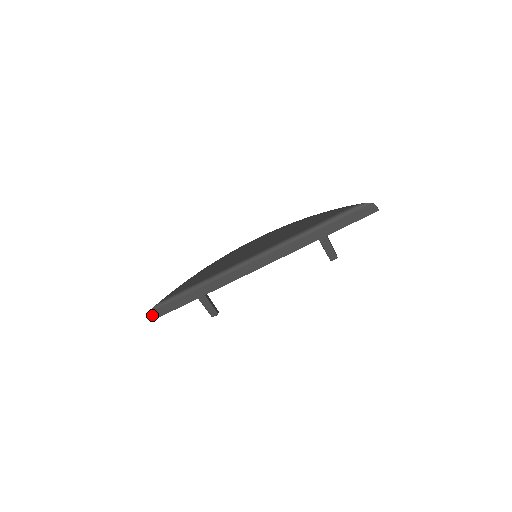
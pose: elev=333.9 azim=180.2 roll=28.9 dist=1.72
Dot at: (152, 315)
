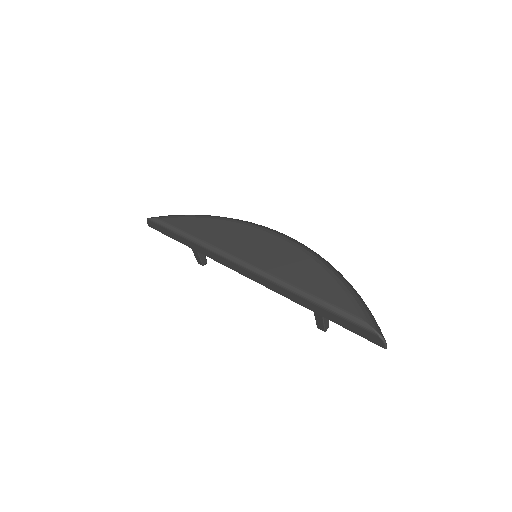
Dot at: (148, 222)
